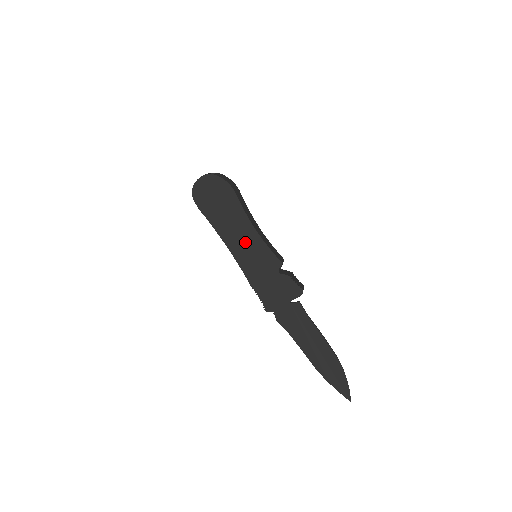
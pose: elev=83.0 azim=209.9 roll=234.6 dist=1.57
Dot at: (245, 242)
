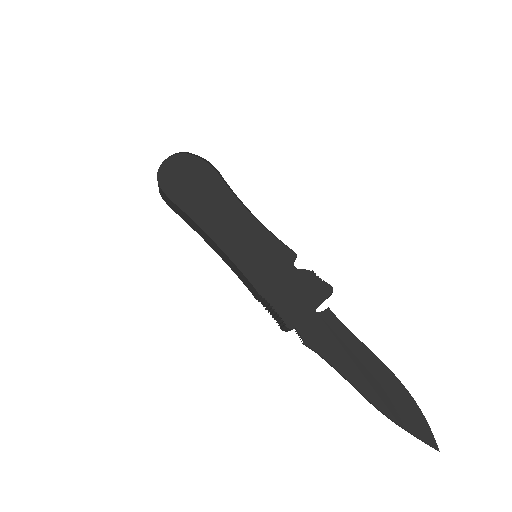
Dot at: (241, 233)
